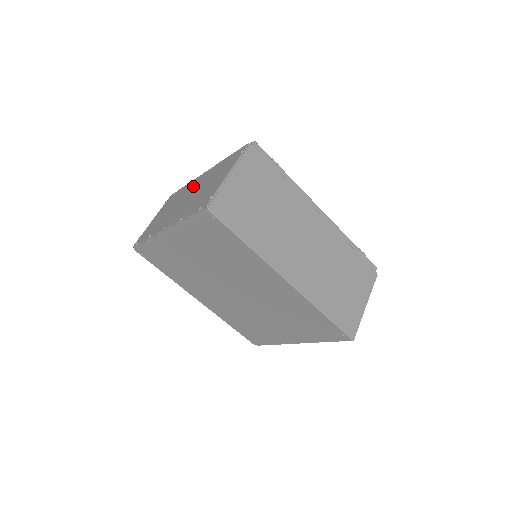
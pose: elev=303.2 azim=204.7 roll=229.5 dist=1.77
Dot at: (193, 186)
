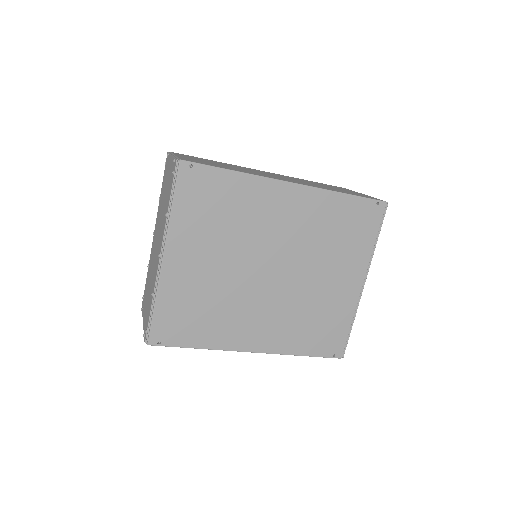
Dot at: (154, 242)
